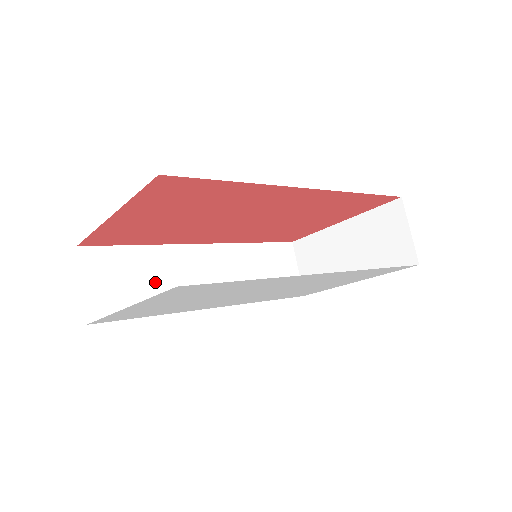
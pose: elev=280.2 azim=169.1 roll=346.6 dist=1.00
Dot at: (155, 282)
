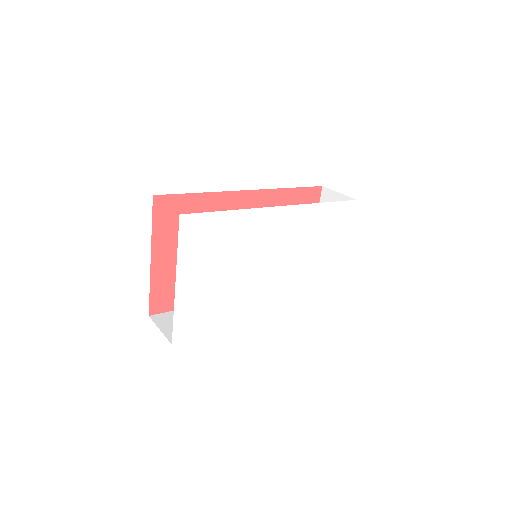
Dot at: occluded
